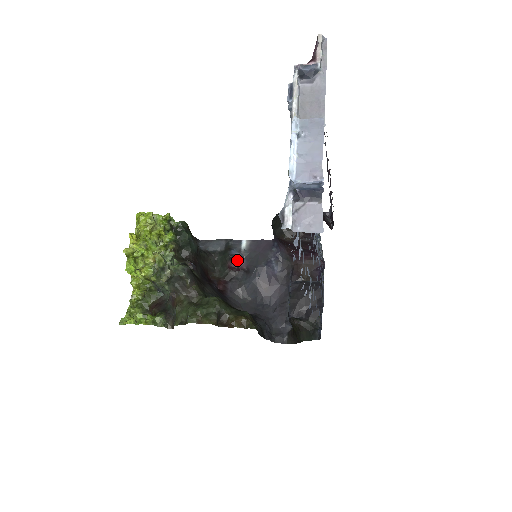
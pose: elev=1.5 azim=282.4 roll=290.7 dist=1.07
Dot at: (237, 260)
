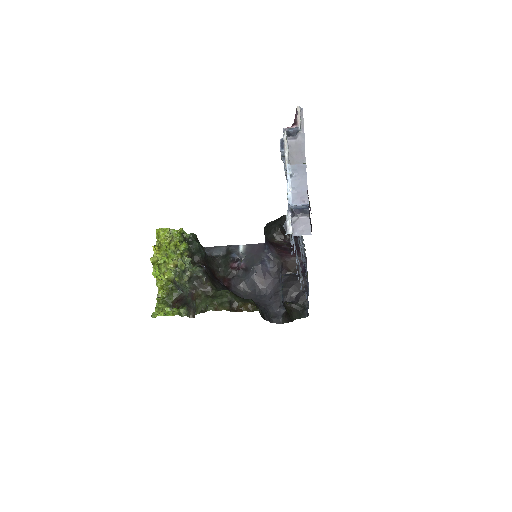
Dot at: (237, 261)
